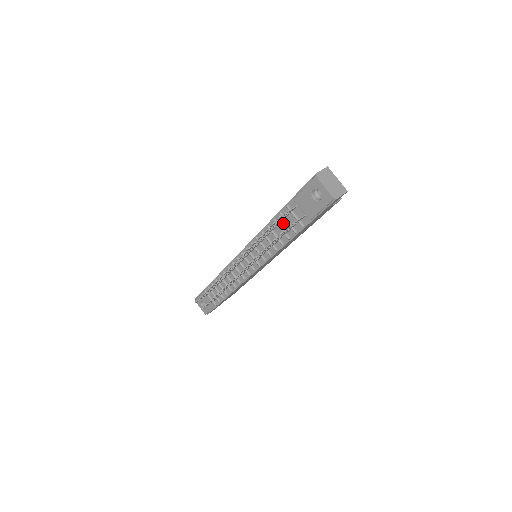
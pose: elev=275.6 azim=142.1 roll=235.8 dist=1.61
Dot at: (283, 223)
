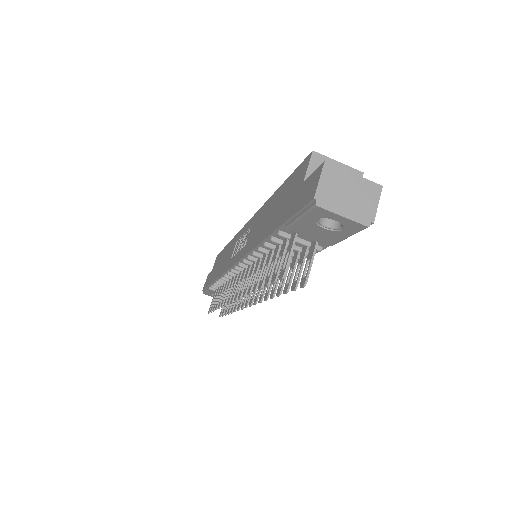
Dot at: occluded
